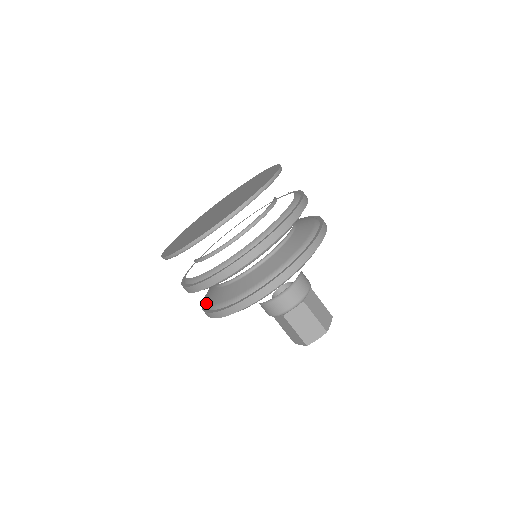
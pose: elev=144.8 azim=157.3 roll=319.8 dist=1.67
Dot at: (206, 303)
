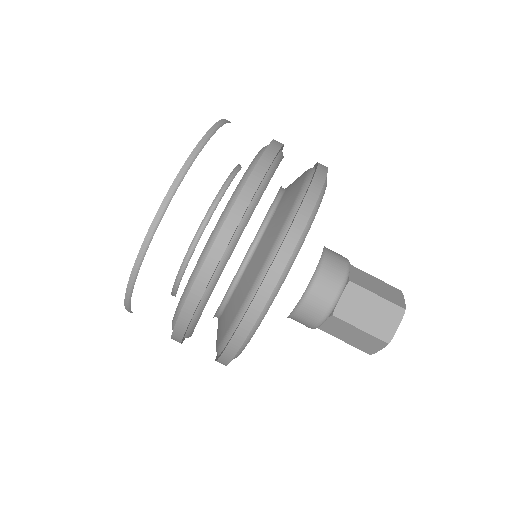
Dot at: occluded
